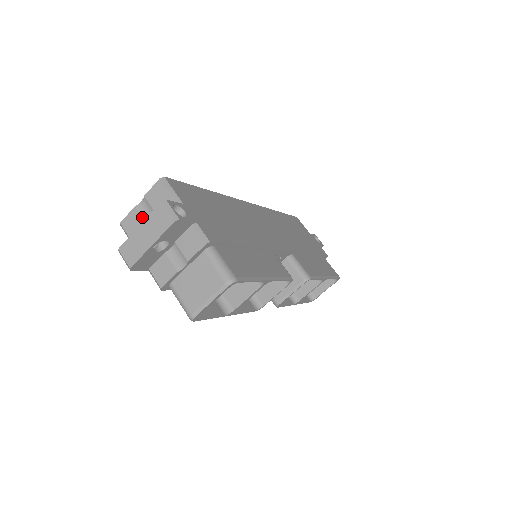
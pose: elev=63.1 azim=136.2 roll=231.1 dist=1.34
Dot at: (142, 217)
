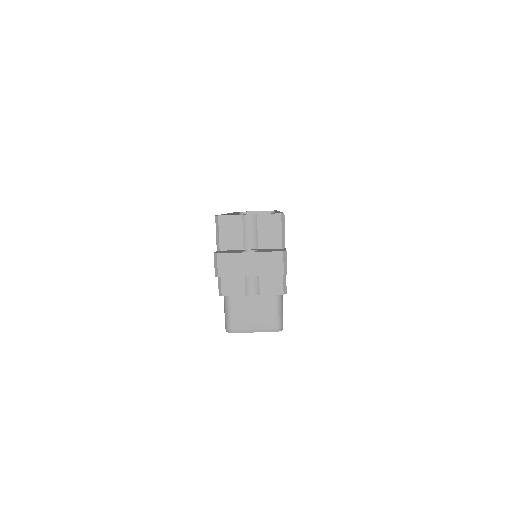
Dot at: (243, 229)
